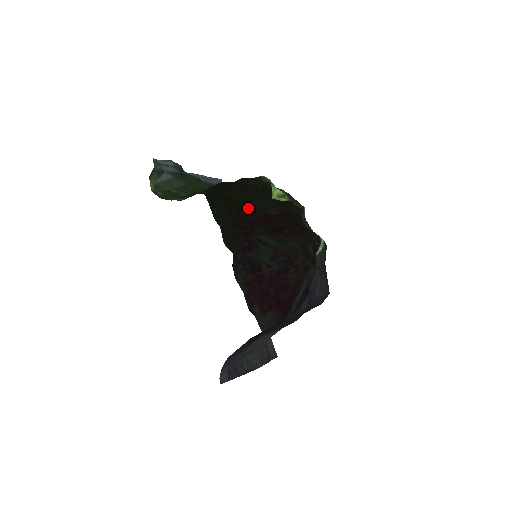
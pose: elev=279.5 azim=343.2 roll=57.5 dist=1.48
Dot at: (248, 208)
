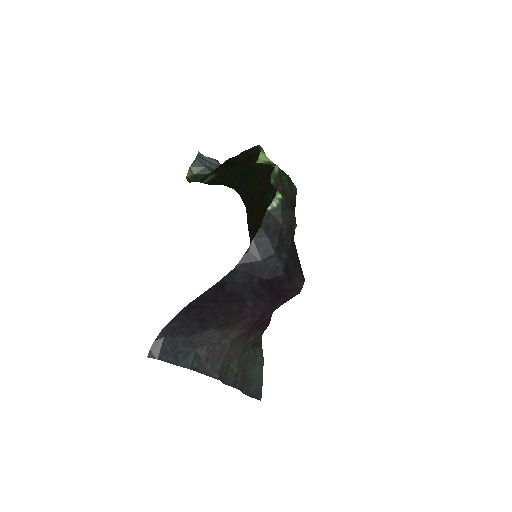
Dot at: (262, 205)
